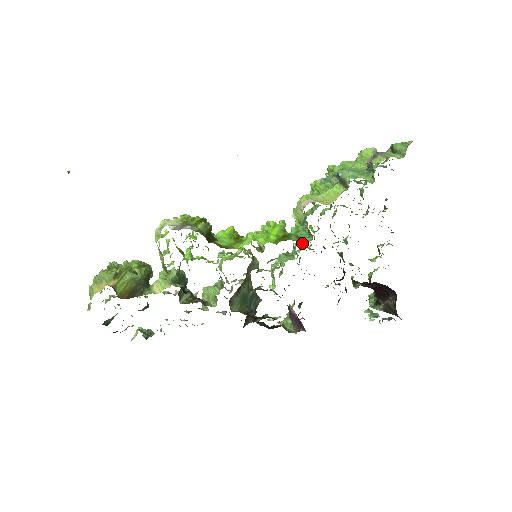
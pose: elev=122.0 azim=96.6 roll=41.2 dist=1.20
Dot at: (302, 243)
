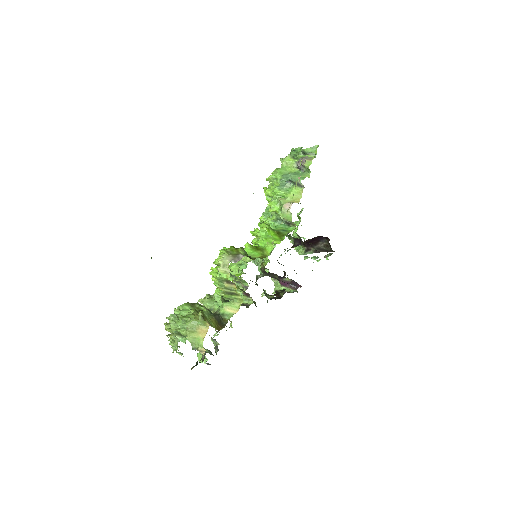
Dot at: occluded
